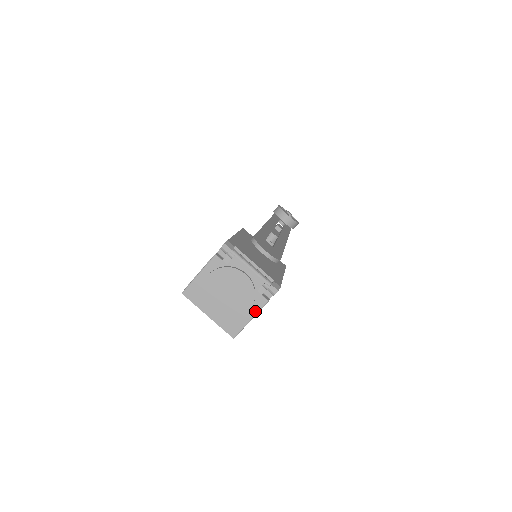
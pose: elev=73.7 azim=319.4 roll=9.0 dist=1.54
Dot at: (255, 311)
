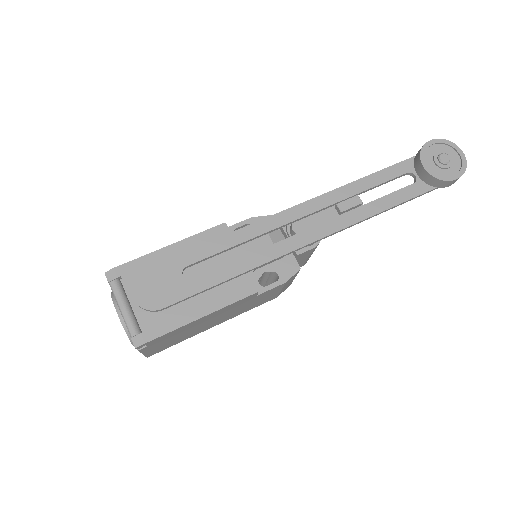
Dot at: occluded
